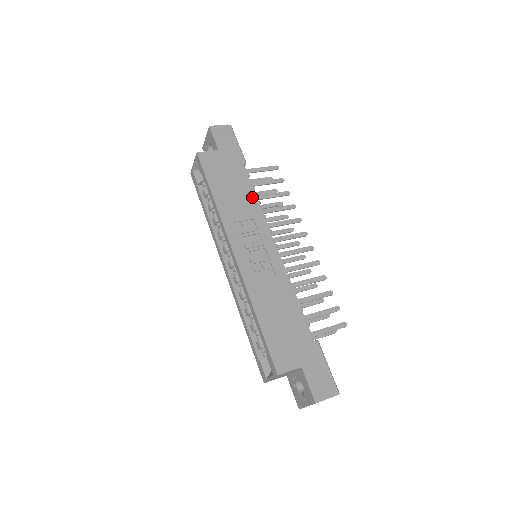
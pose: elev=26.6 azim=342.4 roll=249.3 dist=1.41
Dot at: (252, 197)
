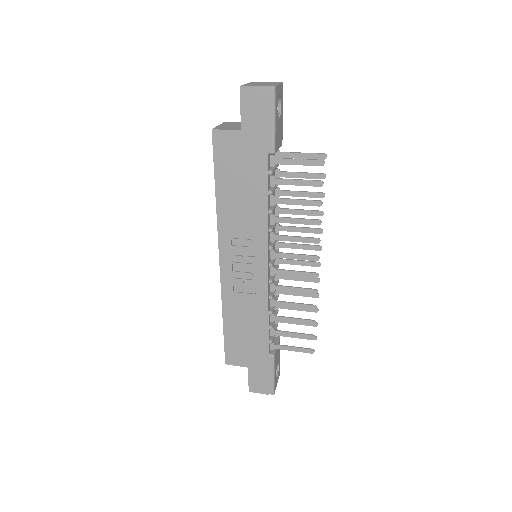
Dot at: (262, 206)
